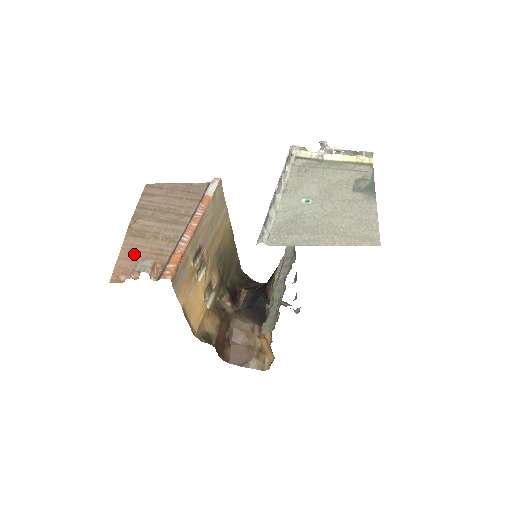
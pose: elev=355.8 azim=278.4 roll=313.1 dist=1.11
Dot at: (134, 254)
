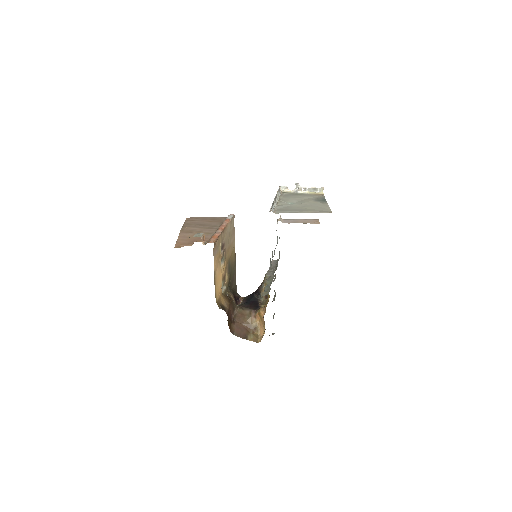
Dot at: (187, 238)
